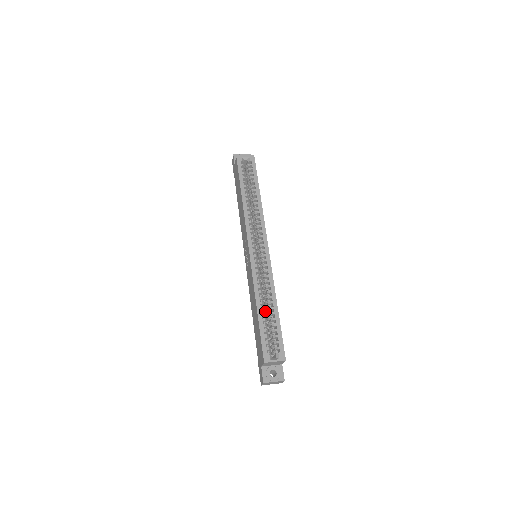
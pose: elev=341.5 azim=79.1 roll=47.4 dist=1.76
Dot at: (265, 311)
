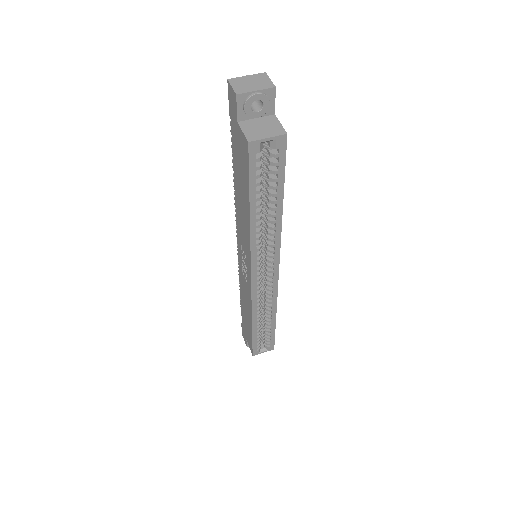
Dot at: occluded
